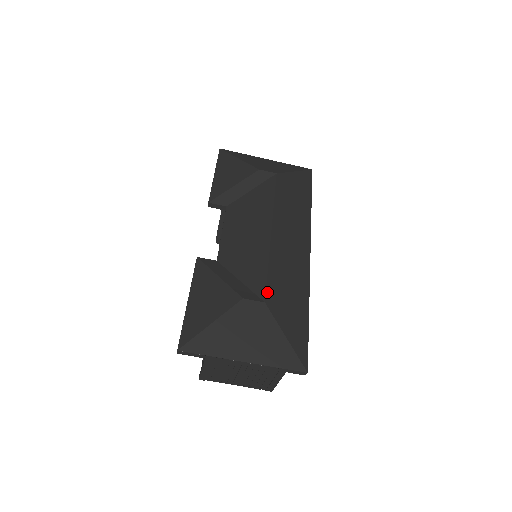
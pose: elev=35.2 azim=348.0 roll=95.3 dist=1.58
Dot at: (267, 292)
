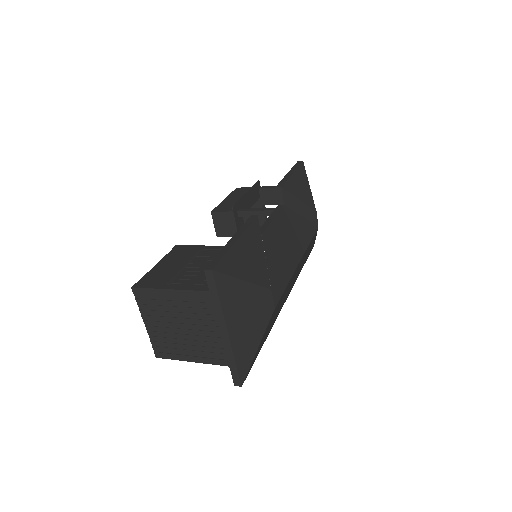
Dot at: (278, 302)
